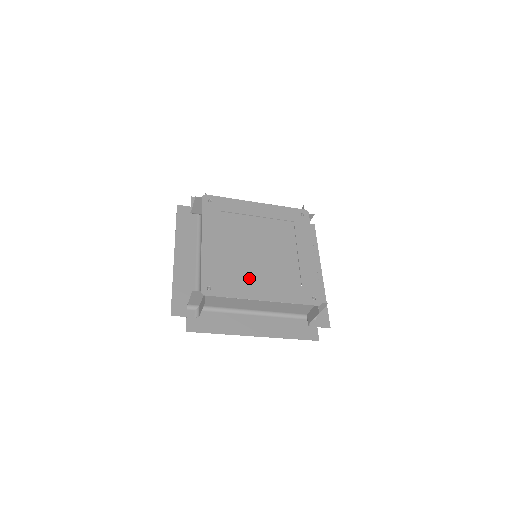
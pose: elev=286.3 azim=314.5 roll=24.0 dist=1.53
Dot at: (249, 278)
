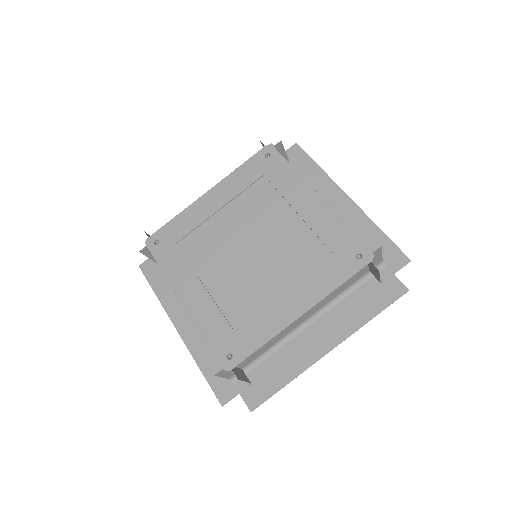
Dot at: (199, 267)
